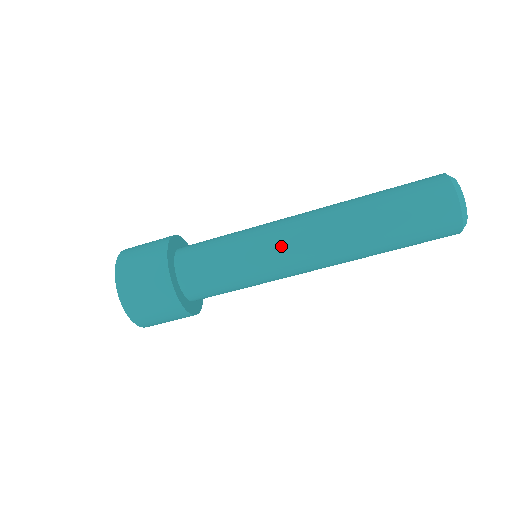
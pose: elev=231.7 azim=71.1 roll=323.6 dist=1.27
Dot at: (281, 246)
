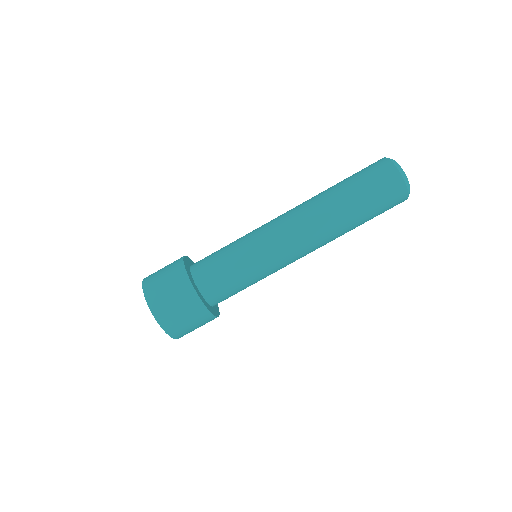
Dot at: occluded
